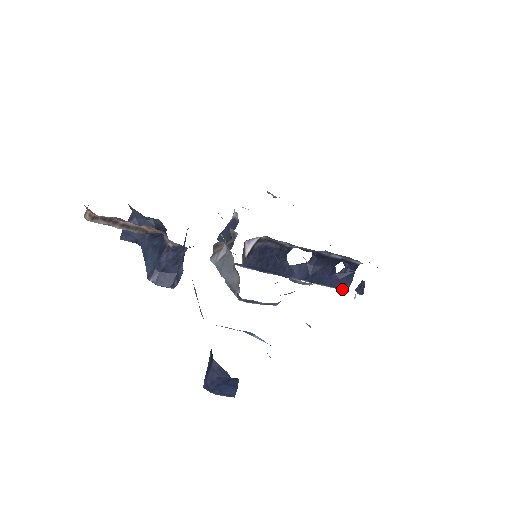
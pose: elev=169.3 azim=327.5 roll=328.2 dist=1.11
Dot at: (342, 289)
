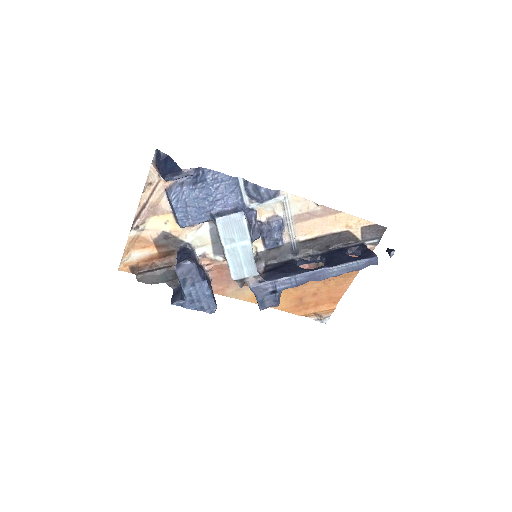
Dot at: (371, 258)
